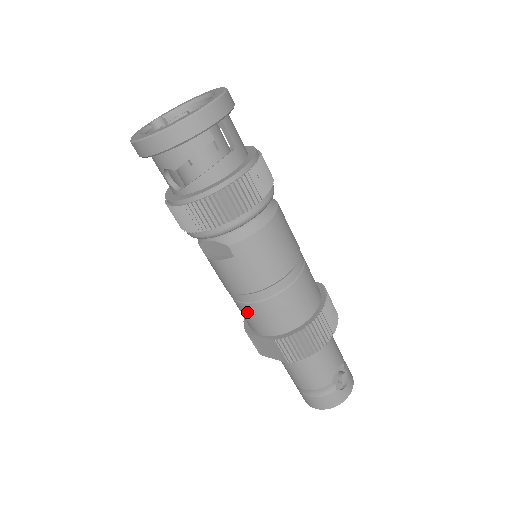
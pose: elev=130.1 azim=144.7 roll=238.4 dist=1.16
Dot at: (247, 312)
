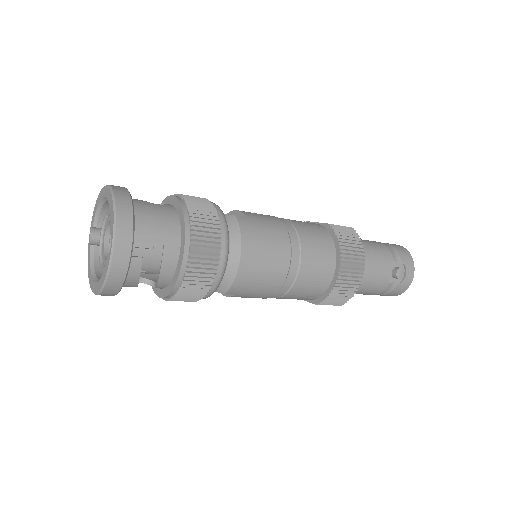
Dot at: occluded
